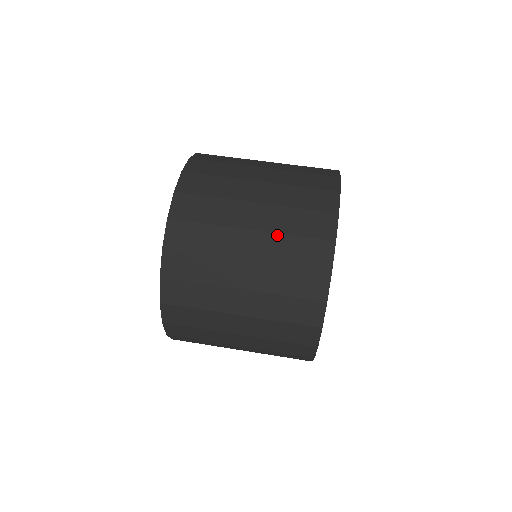
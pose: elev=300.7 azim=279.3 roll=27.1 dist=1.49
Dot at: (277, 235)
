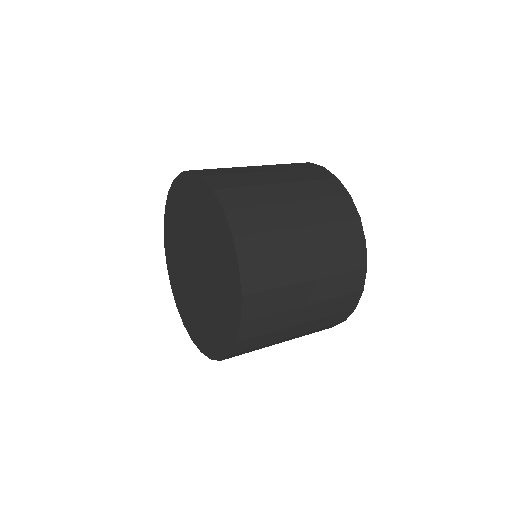
Dot at: (313, 201)
